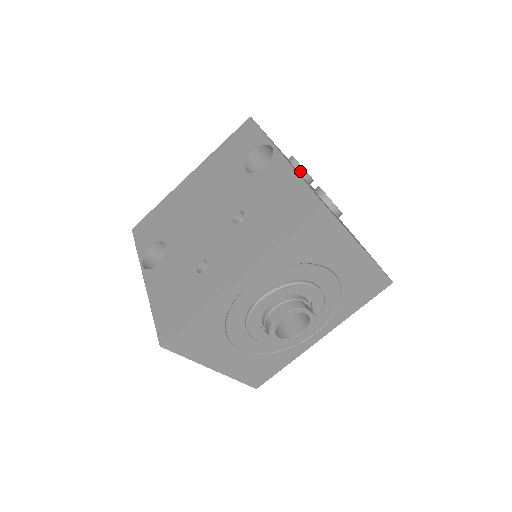
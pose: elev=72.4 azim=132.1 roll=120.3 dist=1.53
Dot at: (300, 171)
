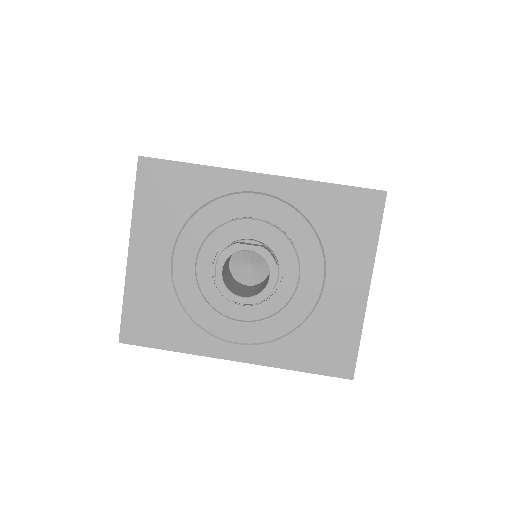
Dot at: occluded
